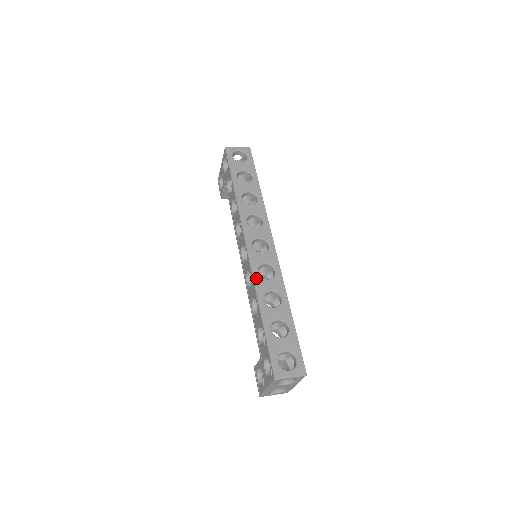
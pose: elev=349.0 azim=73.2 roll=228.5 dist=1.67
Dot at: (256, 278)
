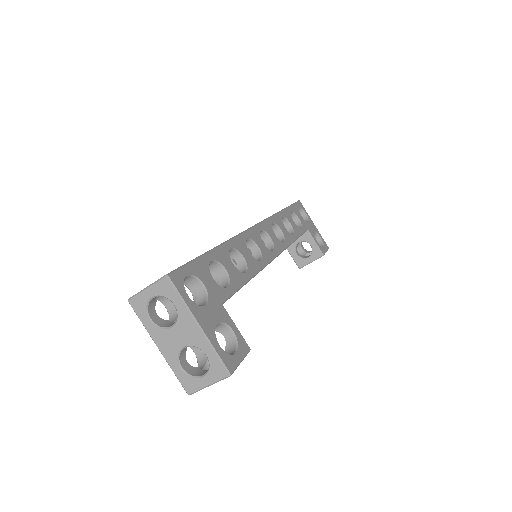
Dot at: occluded
